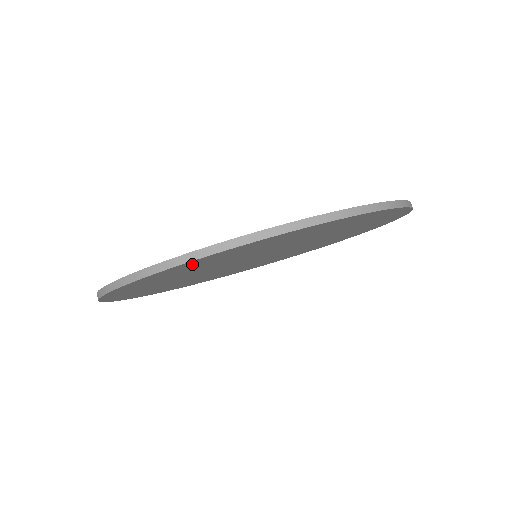
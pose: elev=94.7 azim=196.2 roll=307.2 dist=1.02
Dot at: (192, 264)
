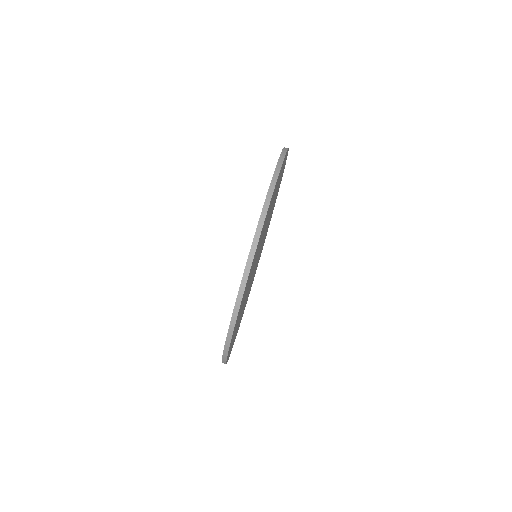
Dot at: occluded
